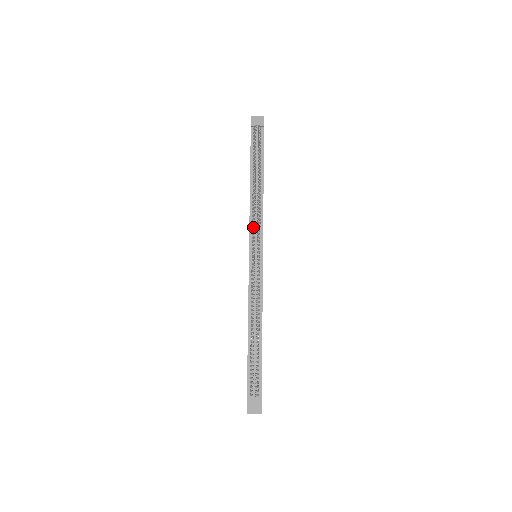
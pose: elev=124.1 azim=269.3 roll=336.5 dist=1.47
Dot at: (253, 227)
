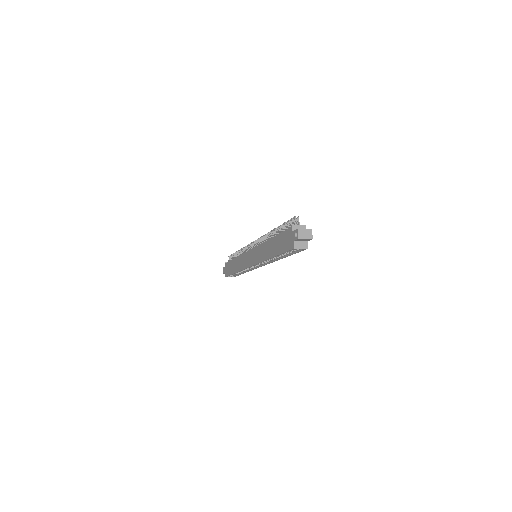
Dot at: occluded
